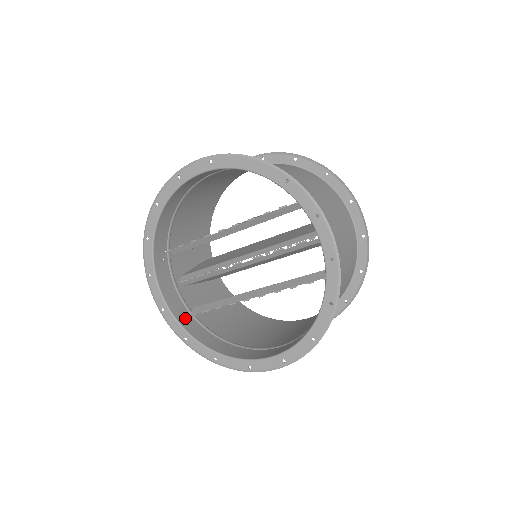
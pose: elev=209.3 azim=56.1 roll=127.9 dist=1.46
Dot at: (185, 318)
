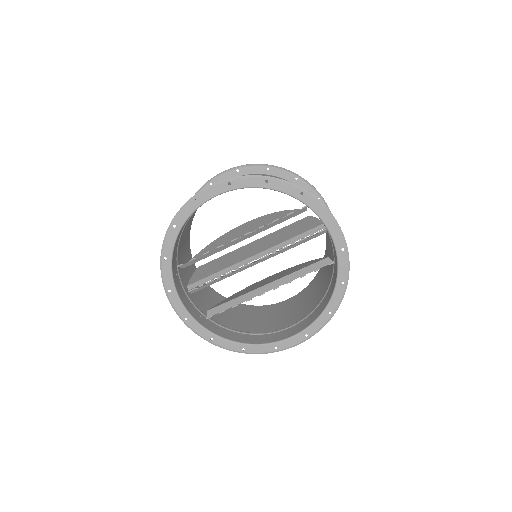
Dot at: (205, 322)
